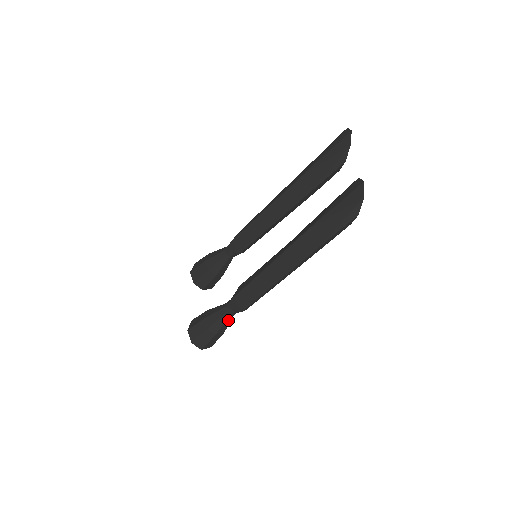
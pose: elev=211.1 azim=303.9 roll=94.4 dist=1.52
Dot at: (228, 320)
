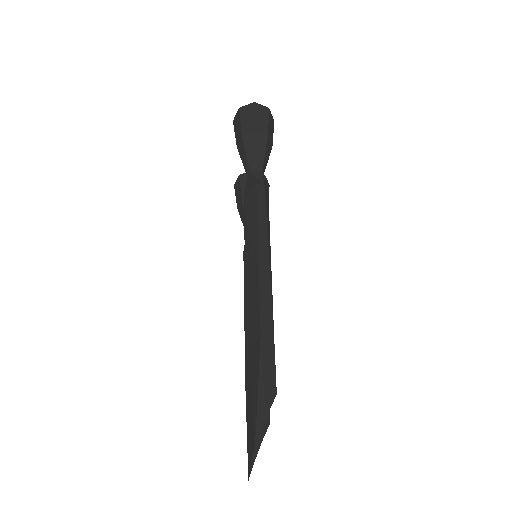
Dot at: occluded
